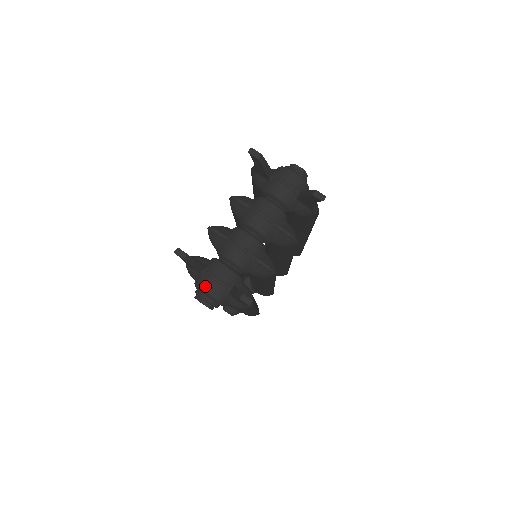
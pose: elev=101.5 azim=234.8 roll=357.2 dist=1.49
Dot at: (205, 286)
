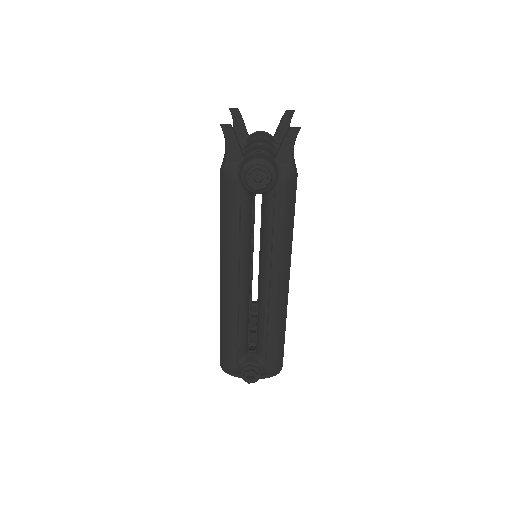
Dot at: (253, 157)
